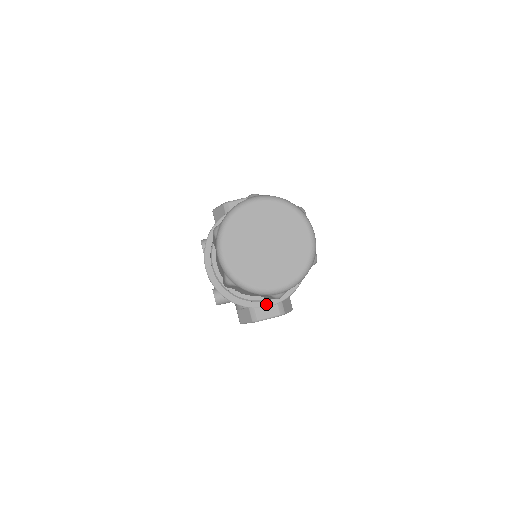
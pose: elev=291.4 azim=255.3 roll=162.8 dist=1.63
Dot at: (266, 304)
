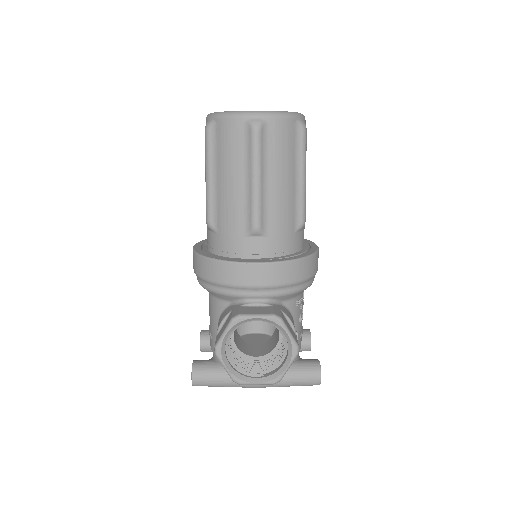
Dot at: (253, 261)
